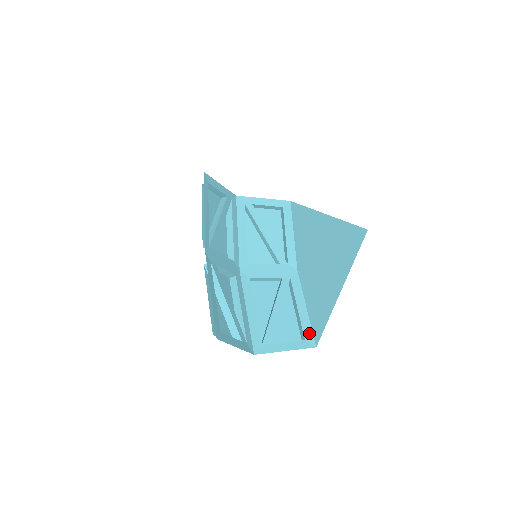
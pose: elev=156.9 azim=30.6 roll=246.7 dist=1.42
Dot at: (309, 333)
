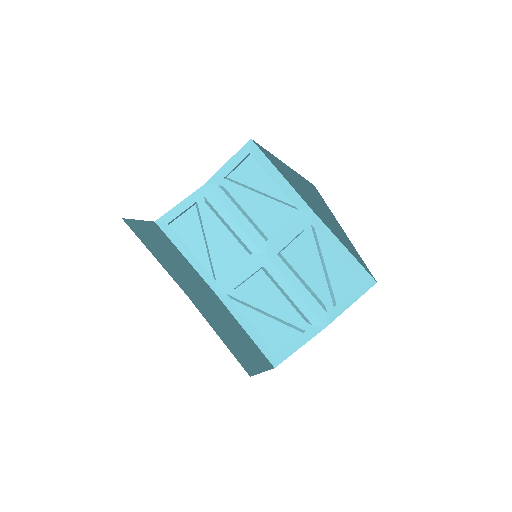
Dot at: (362, 272)
